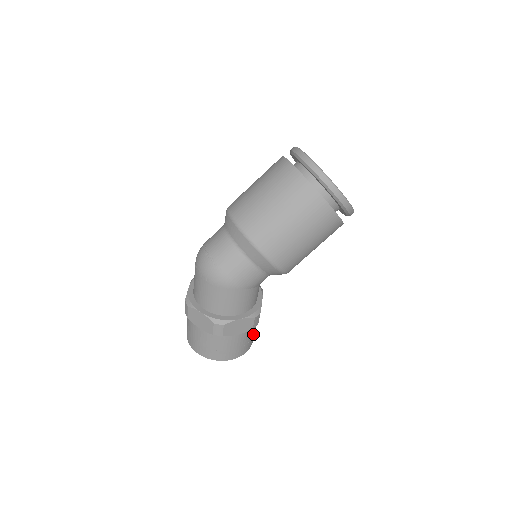
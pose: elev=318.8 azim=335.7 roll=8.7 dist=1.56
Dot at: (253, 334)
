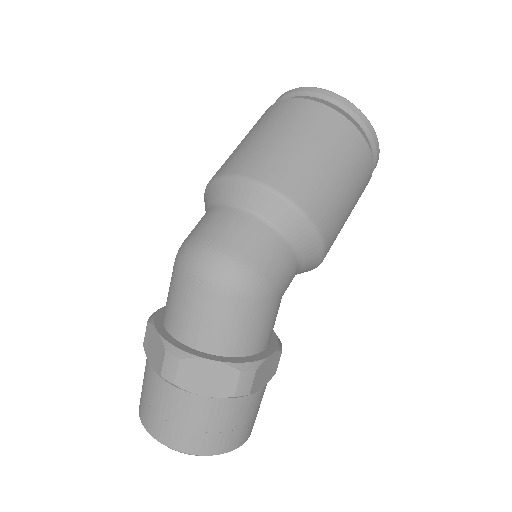
Dot at: occluded
